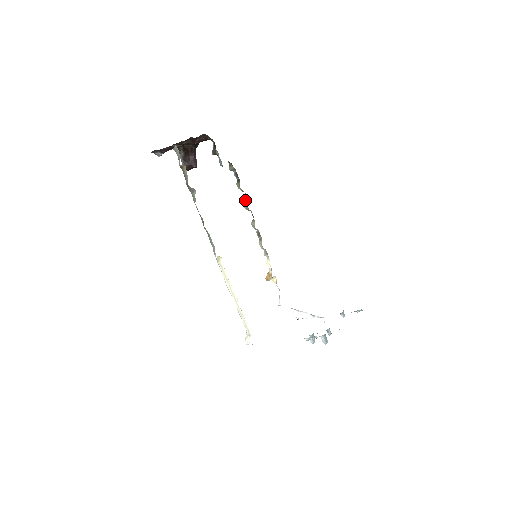
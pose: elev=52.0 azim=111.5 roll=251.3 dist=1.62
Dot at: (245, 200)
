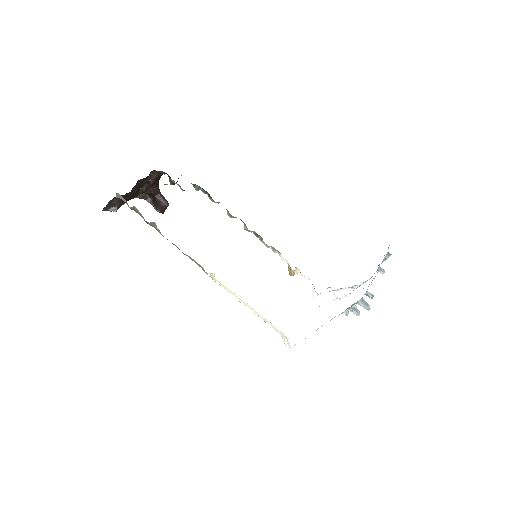
Dot at: occluded
